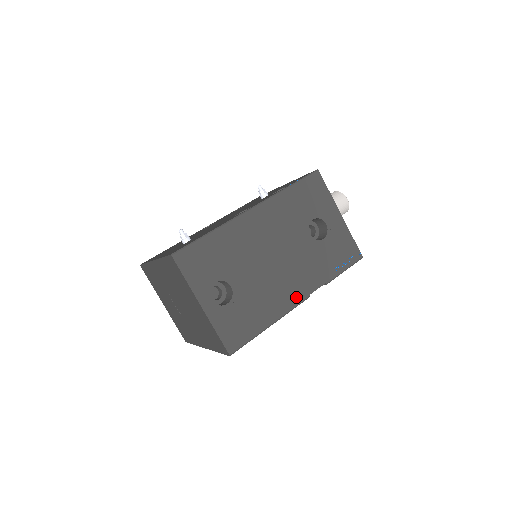
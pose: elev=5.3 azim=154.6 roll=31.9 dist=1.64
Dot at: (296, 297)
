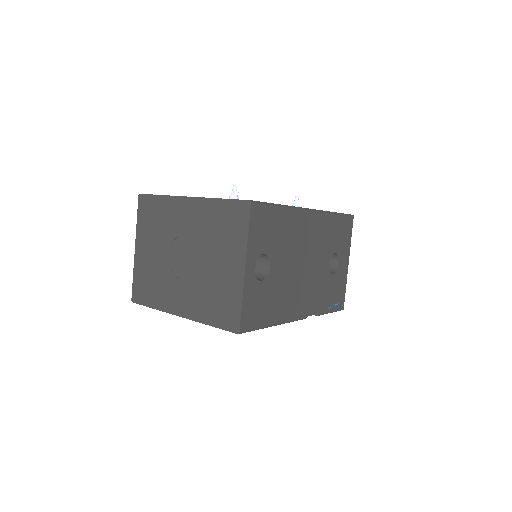
Dot at: (299, 312)
